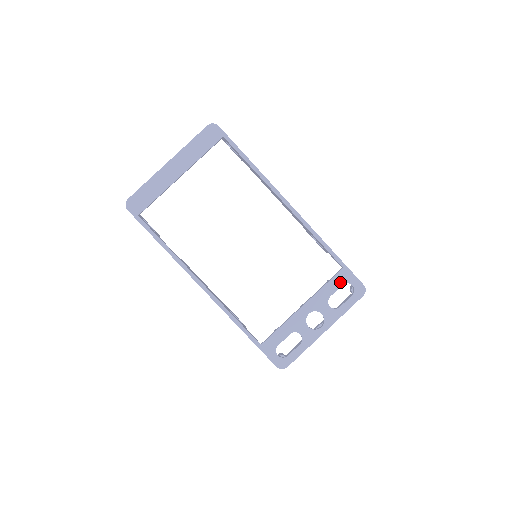
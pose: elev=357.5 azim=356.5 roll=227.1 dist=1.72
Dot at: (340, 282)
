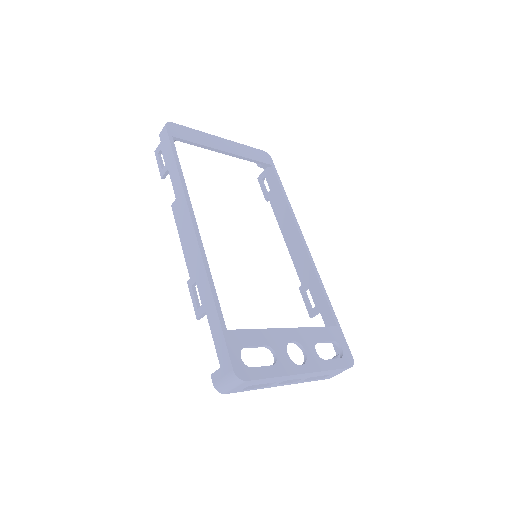
Dot at: (331, 336)
